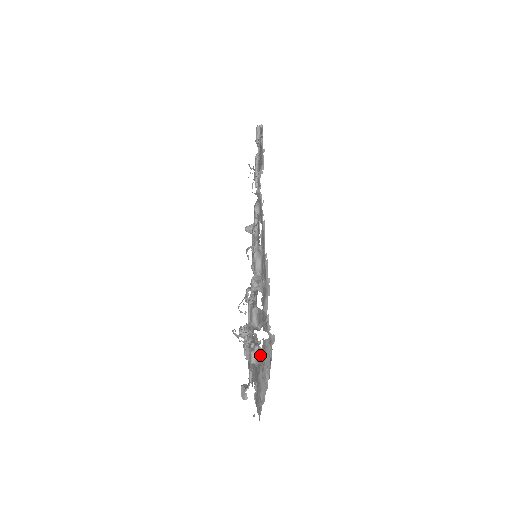
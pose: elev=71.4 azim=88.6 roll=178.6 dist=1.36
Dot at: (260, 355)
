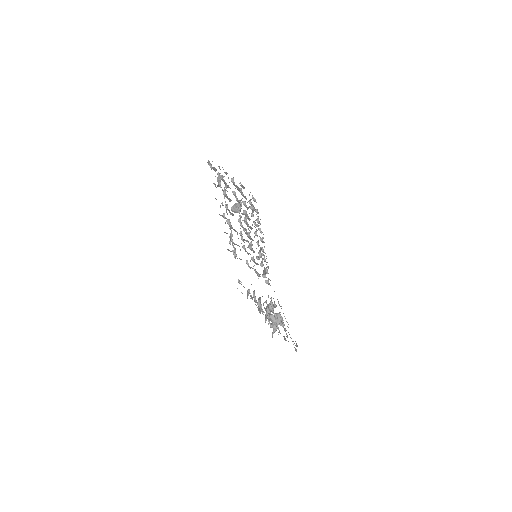
Dot at: occluded
